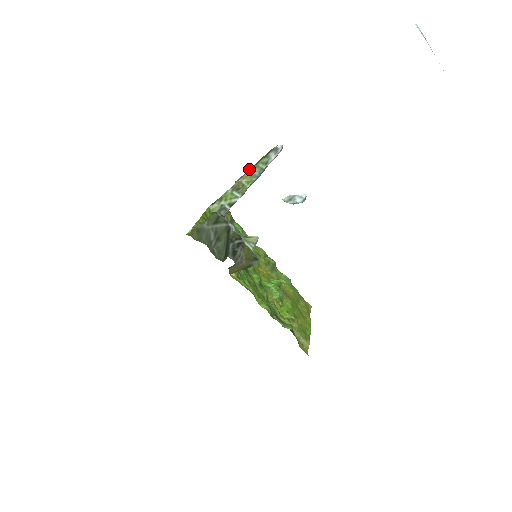
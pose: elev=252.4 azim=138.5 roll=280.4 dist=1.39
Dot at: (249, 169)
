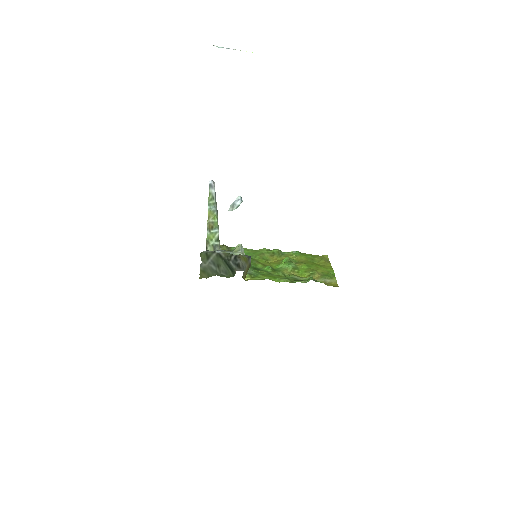
Dot at: occluded
